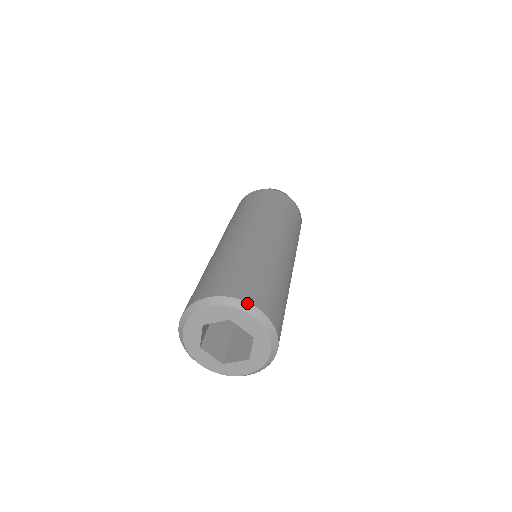
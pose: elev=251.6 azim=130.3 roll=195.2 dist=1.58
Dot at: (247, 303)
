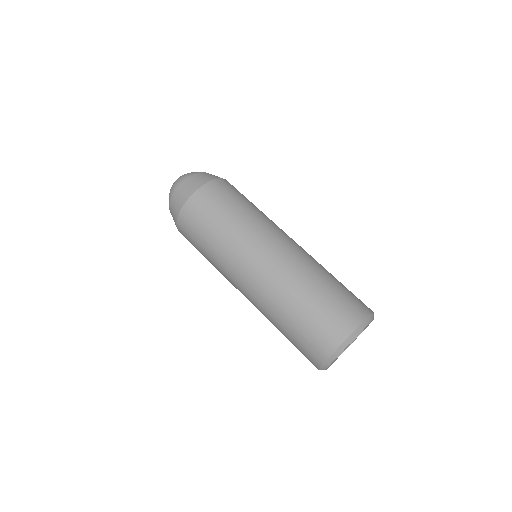
Dot at: (373, 313)
